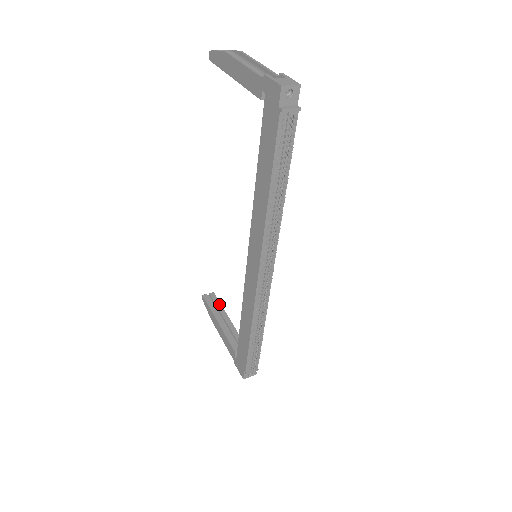
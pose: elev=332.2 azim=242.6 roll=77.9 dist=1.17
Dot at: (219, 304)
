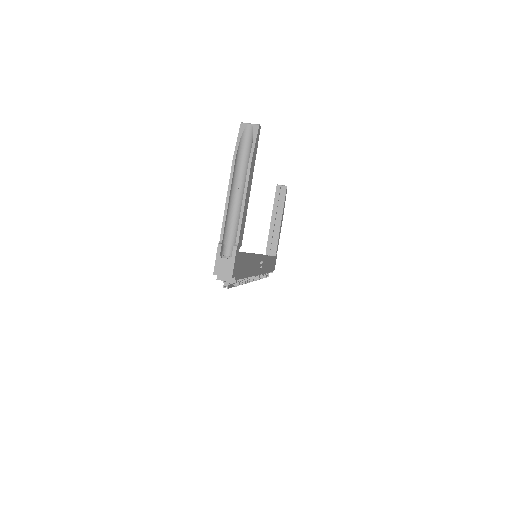
Dot at: (283, 201)
